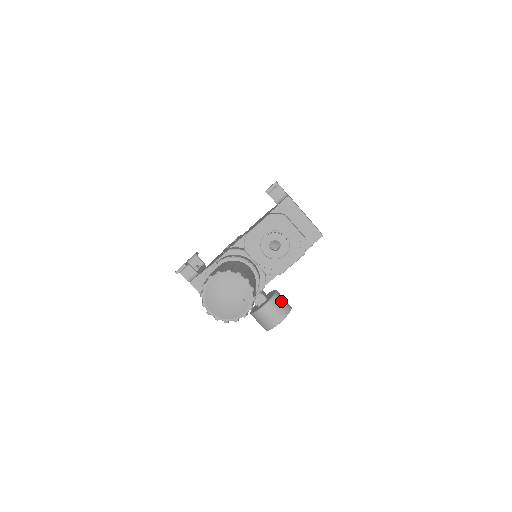
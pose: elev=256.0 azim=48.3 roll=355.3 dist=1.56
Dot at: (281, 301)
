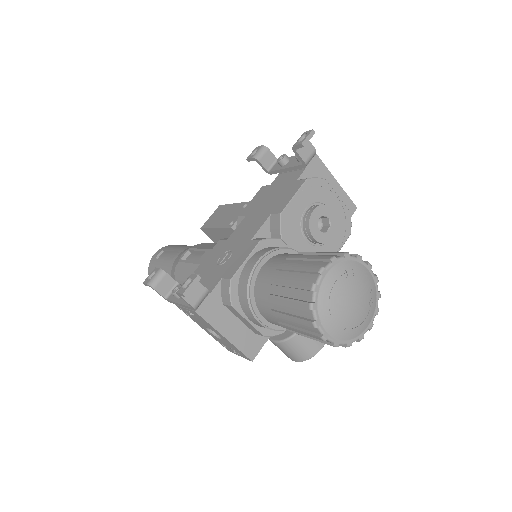
Dot at: occluded
